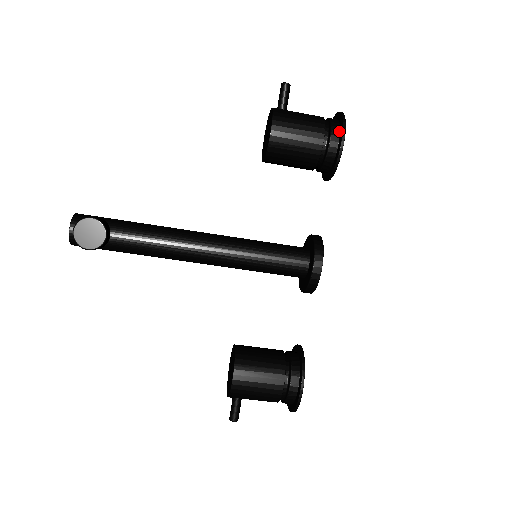
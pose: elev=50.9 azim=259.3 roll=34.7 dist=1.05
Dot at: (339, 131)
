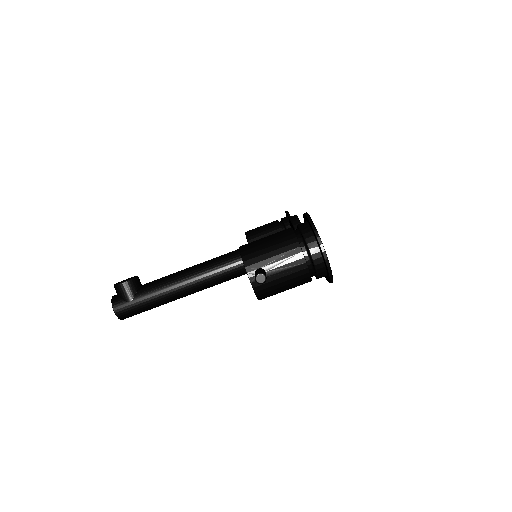
Dot at: occluded
